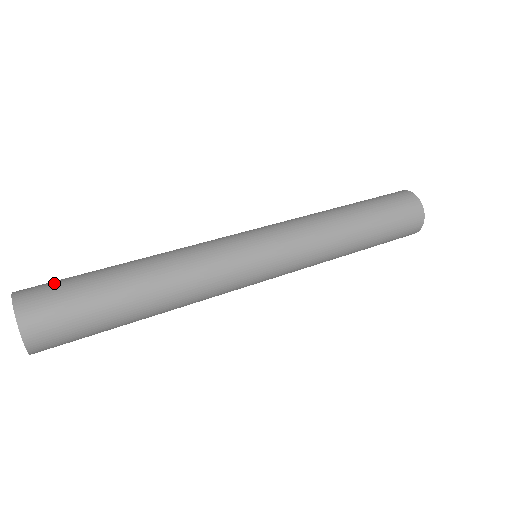
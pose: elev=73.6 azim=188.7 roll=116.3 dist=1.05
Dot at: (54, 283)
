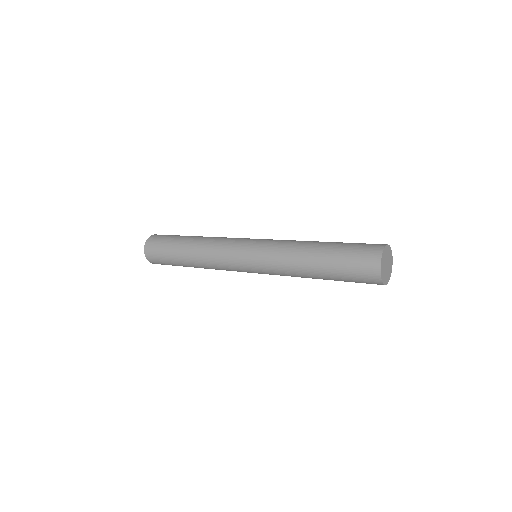
Dot at: (165, 236)
